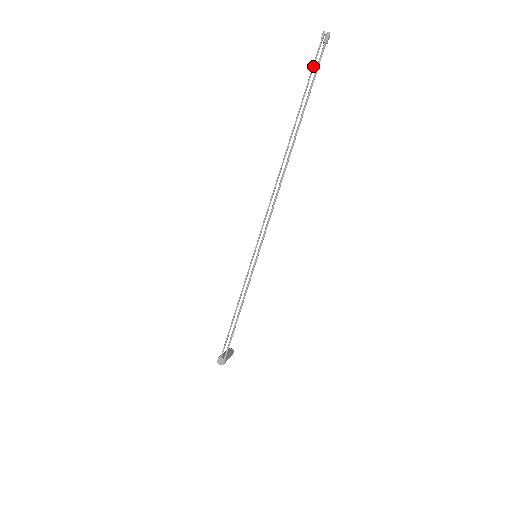
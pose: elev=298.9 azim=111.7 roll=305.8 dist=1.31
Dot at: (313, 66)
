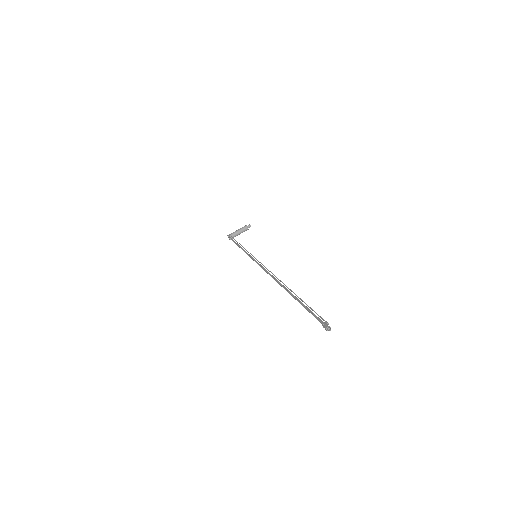
Dot at: (312, 313)
